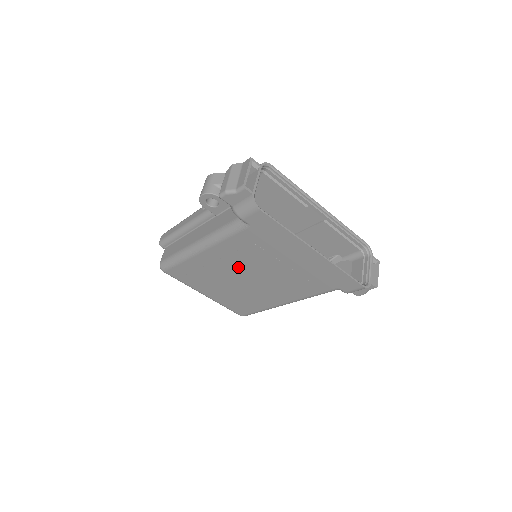
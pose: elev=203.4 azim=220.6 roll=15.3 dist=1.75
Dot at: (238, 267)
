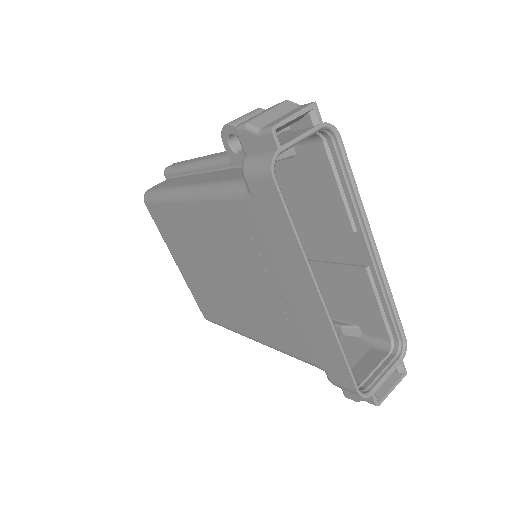
Dot at: (219, 251)
